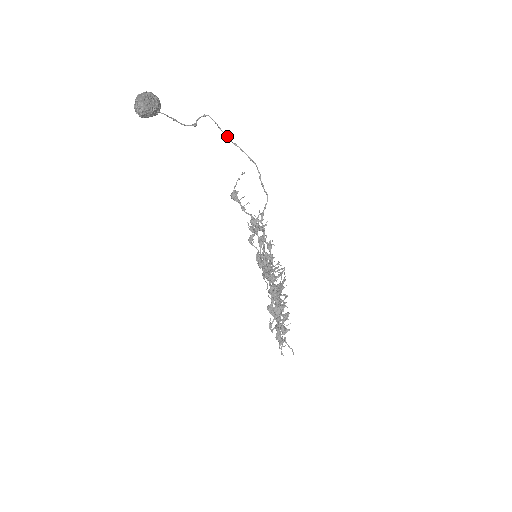
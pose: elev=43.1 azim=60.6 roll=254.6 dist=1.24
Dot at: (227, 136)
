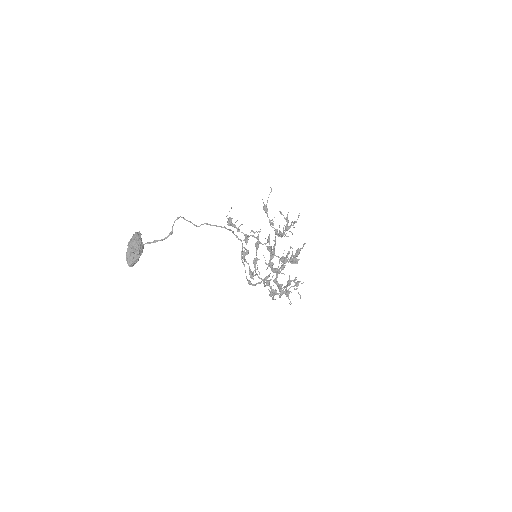
Dot at: (197, 226)
